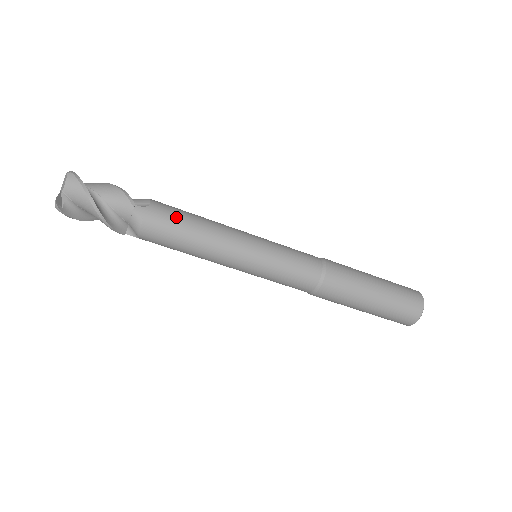
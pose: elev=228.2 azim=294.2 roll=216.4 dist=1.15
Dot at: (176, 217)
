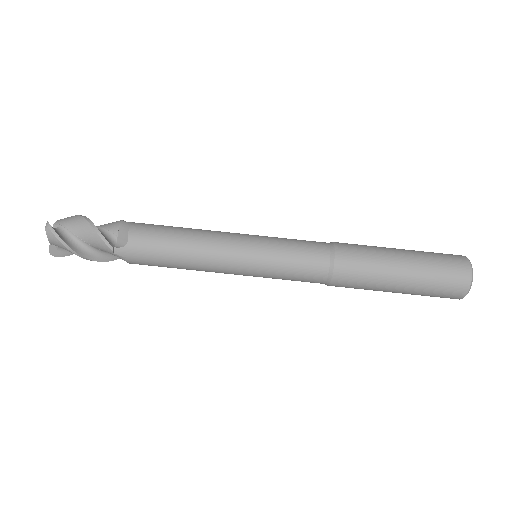
Dot at: occluded
